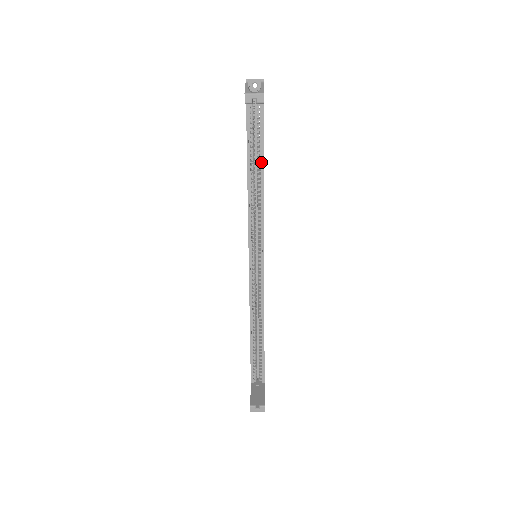
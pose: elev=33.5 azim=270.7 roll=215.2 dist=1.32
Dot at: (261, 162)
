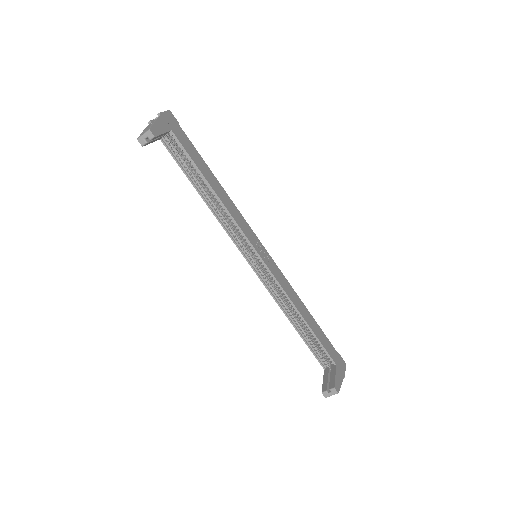
Dot at: (203, 178)
